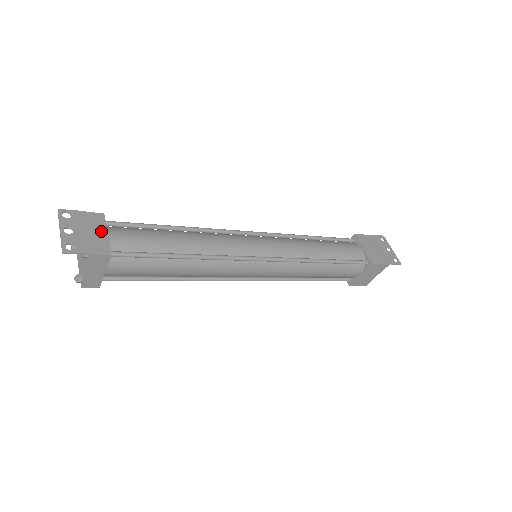
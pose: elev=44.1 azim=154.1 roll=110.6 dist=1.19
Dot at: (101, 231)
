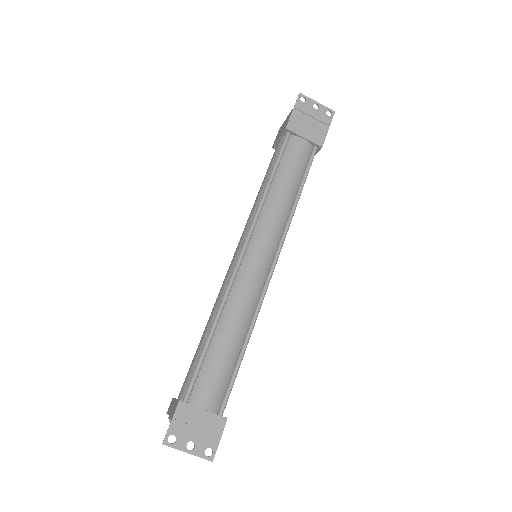
Dot at: (199, 415)
